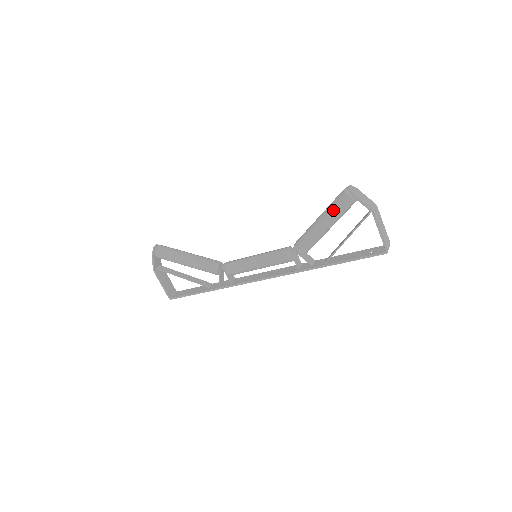
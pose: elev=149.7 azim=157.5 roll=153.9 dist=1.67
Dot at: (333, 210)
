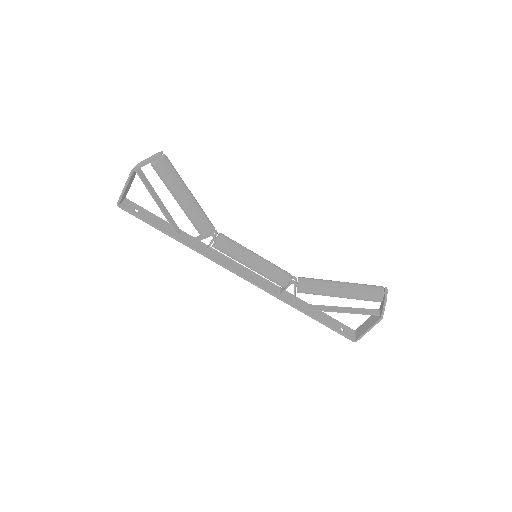
Dot at: (361, 294)
